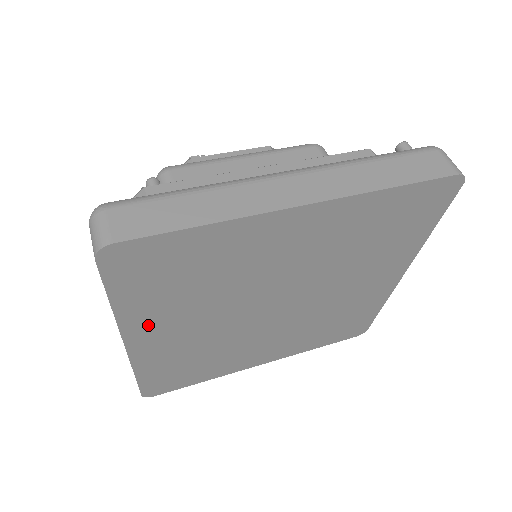
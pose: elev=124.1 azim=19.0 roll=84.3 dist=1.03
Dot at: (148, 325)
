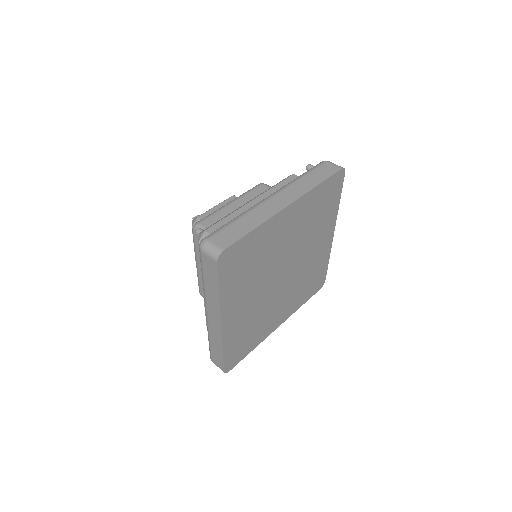
Dot at: (231, 304)
